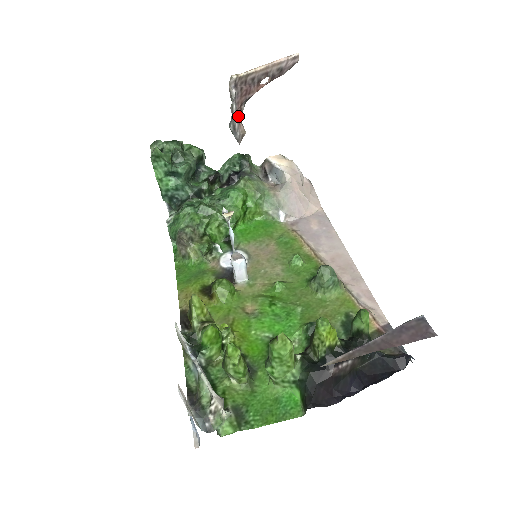
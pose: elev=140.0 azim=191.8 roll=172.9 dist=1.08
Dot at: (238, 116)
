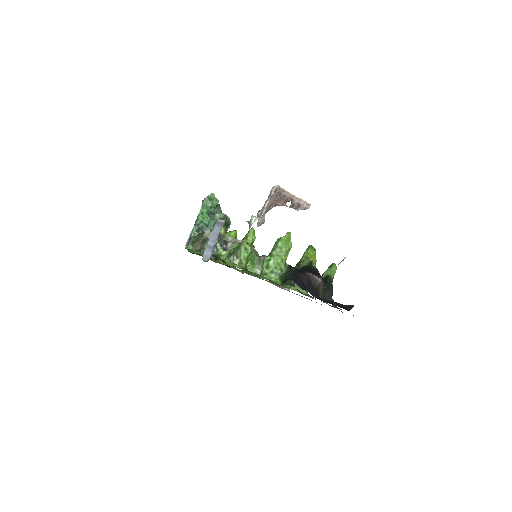
Dot at: (267, 209)
